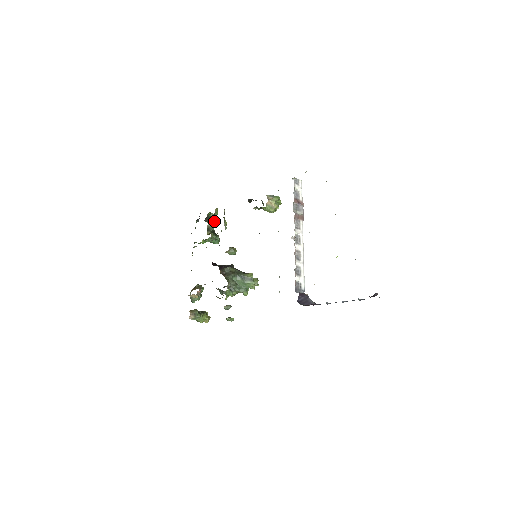
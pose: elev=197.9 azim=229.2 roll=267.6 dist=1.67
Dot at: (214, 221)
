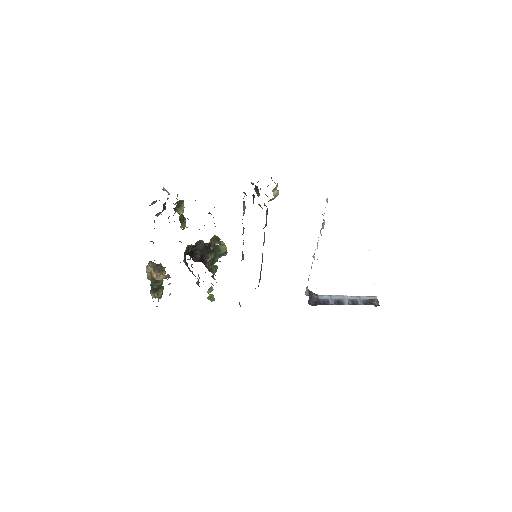
Dot at: (183, 204)
